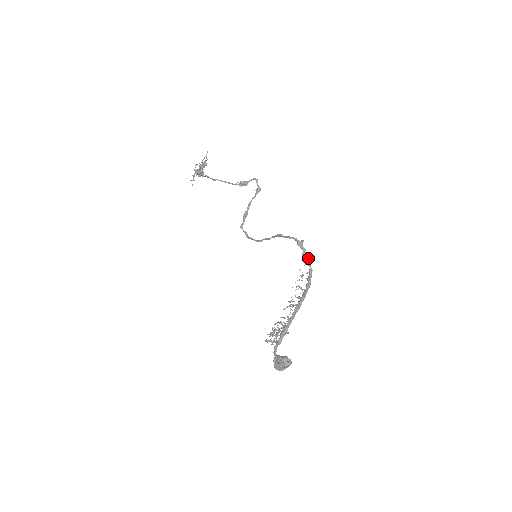
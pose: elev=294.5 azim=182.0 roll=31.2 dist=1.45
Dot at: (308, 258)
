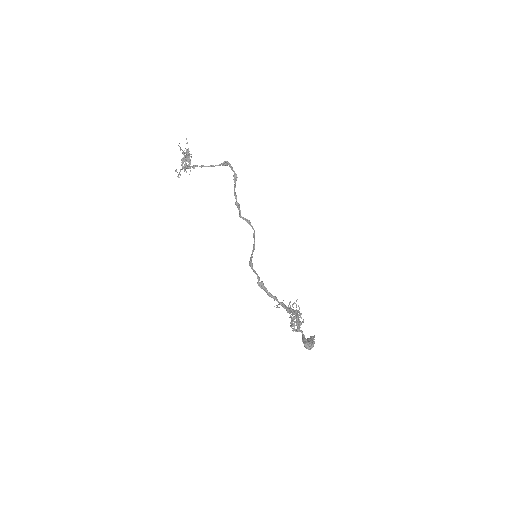
Dot at: (273, 296)
